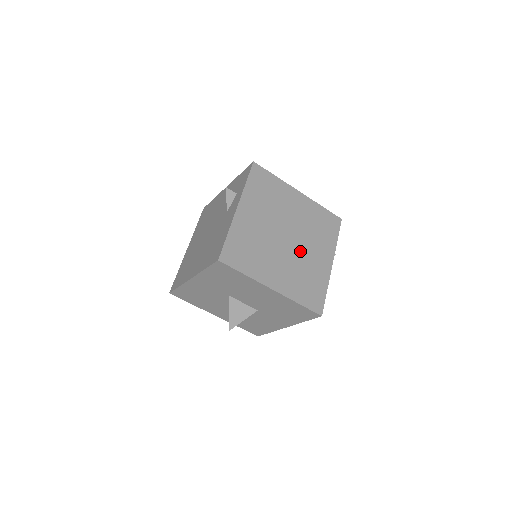
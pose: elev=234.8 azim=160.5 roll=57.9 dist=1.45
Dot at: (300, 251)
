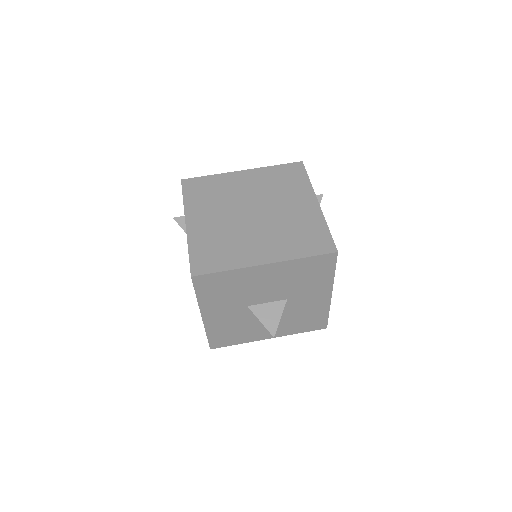
Dot at: (274, 214)
